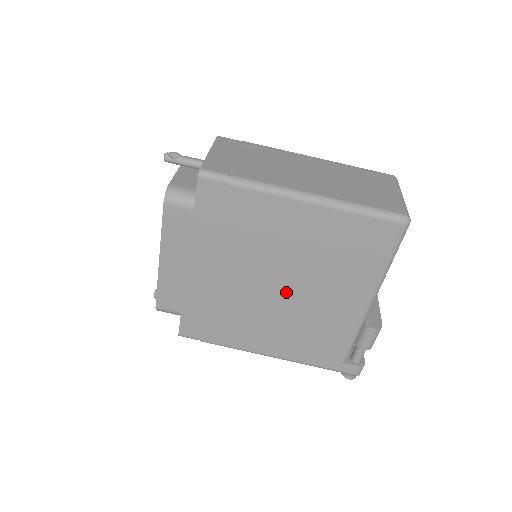
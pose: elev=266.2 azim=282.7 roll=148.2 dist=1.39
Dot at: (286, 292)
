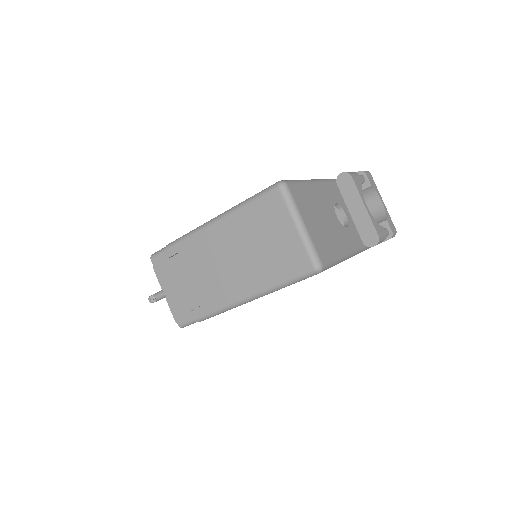
Dot at: occluded
